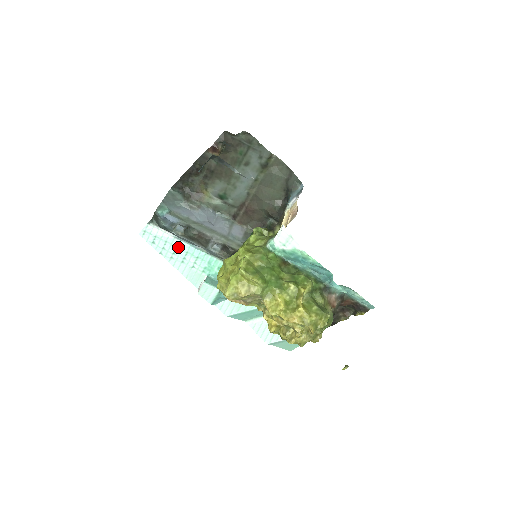
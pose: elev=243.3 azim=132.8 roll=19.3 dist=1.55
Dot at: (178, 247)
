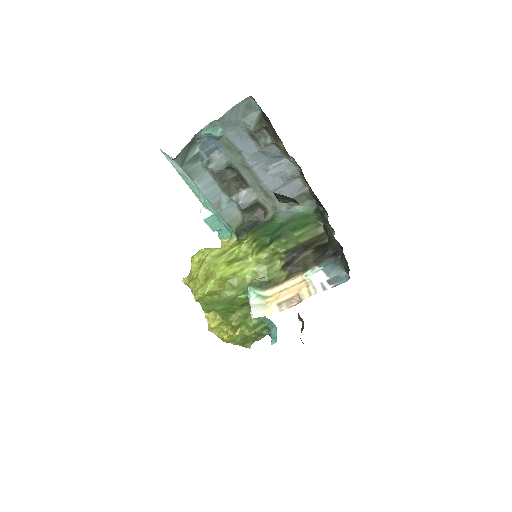
Dot at: (194, 187)
